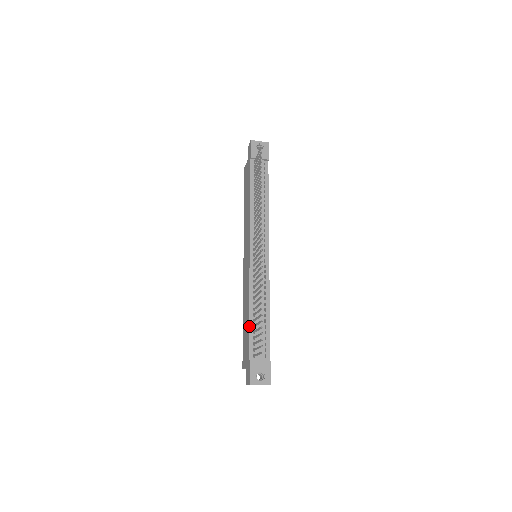
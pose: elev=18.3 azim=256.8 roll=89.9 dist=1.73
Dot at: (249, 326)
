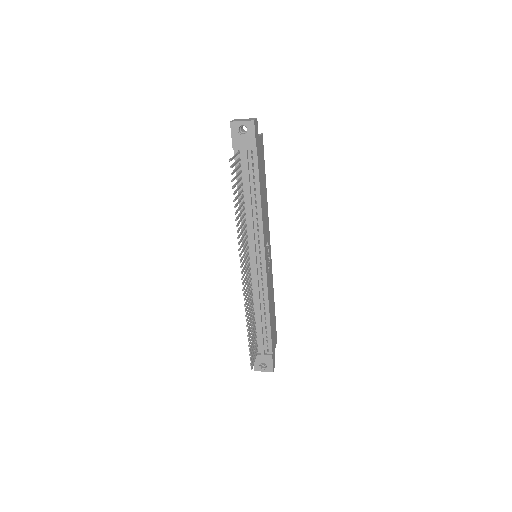
Dot at: occluded
